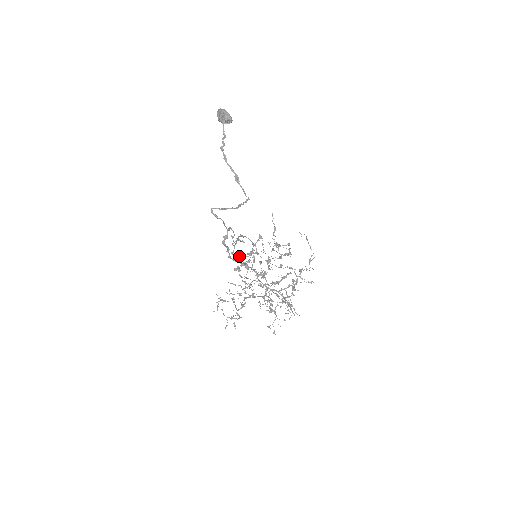
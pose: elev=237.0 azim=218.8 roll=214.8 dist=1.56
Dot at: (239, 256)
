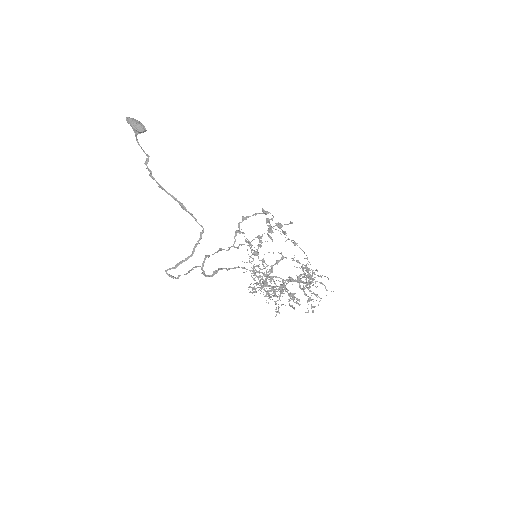
Dot at: occluded
